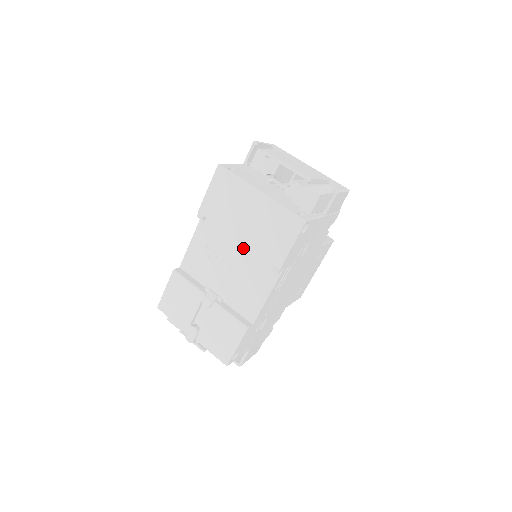
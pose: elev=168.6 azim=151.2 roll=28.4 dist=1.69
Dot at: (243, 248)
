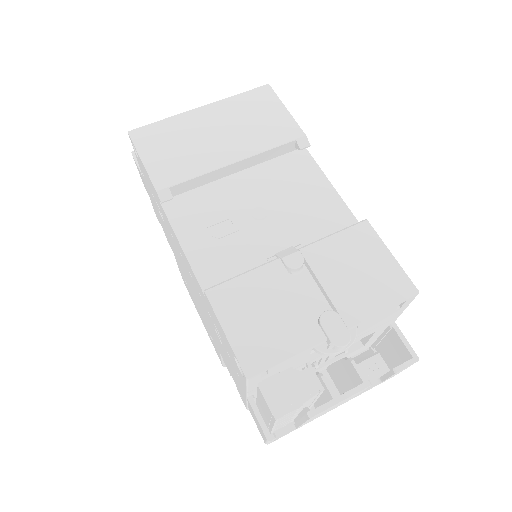
Dot at: (247, 179)
